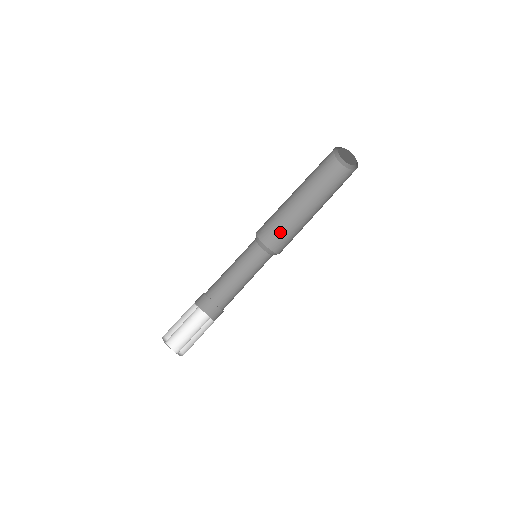
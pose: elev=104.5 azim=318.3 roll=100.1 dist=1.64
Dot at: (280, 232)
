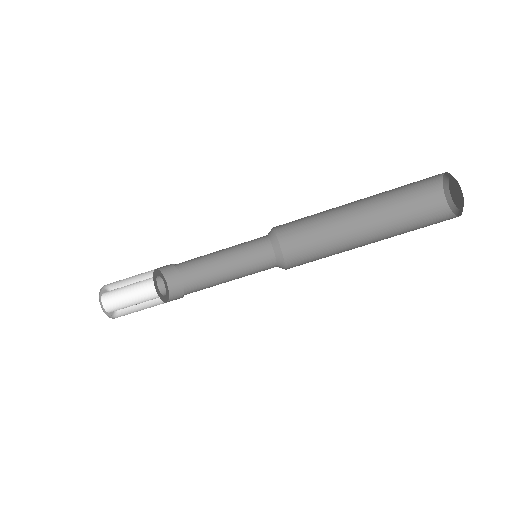
Dot at: (304, 227)
